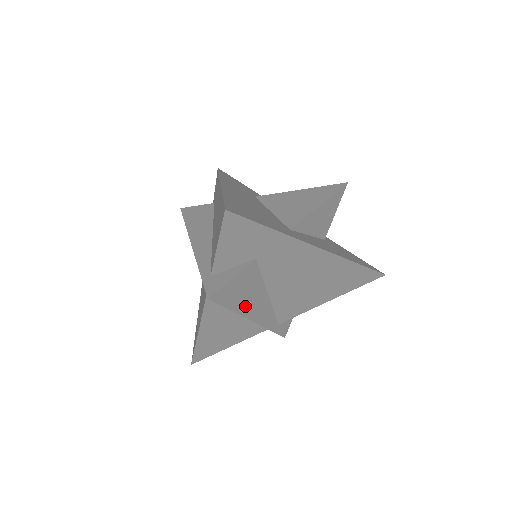
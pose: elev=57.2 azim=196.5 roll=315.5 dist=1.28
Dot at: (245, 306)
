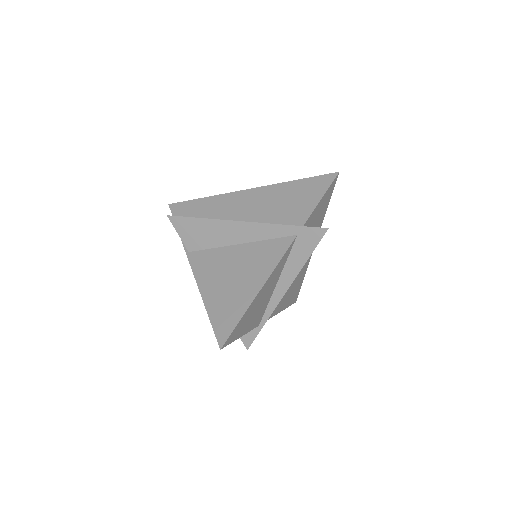
Dot at: occluded
